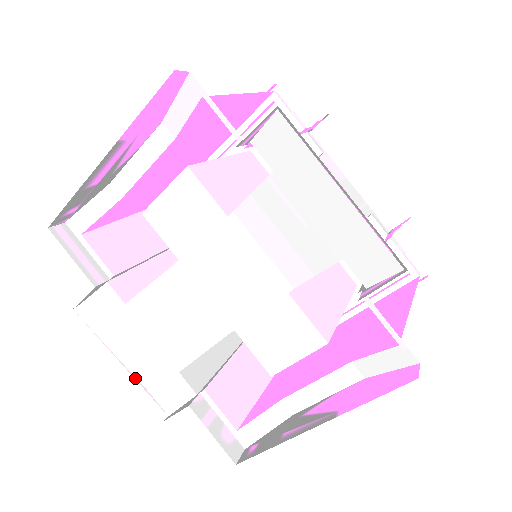
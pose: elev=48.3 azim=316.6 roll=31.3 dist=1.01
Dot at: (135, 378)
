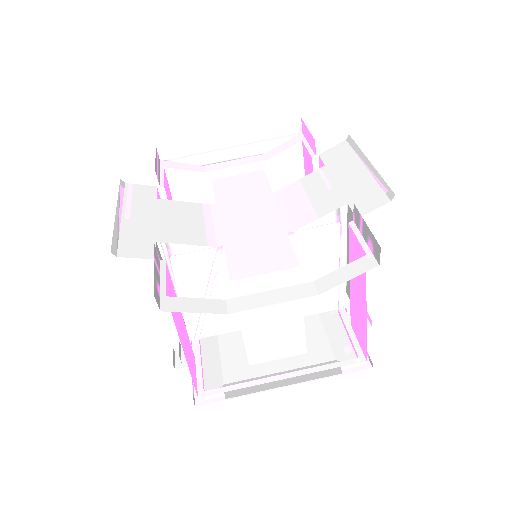
Dot at: (118, 225)
